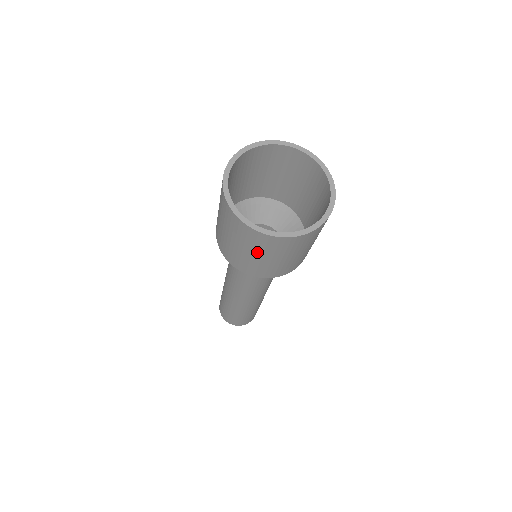
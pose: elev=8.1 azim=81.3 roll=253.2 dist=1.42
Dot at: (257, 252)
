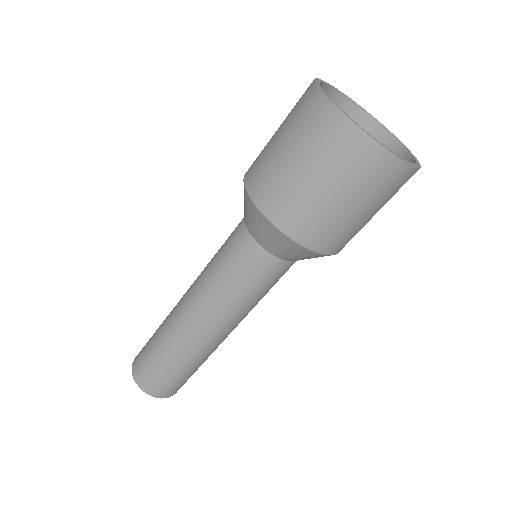
Dot at: (339, 183)
